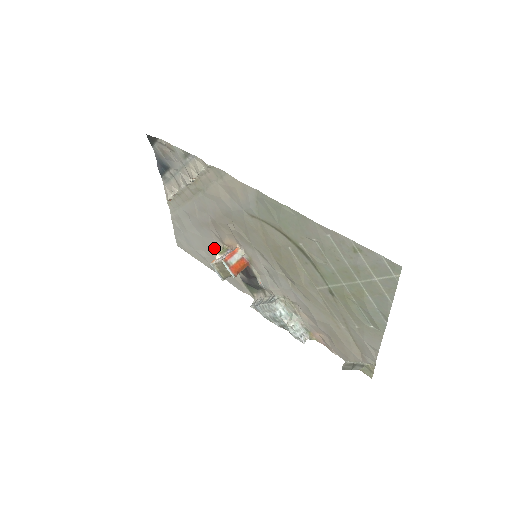
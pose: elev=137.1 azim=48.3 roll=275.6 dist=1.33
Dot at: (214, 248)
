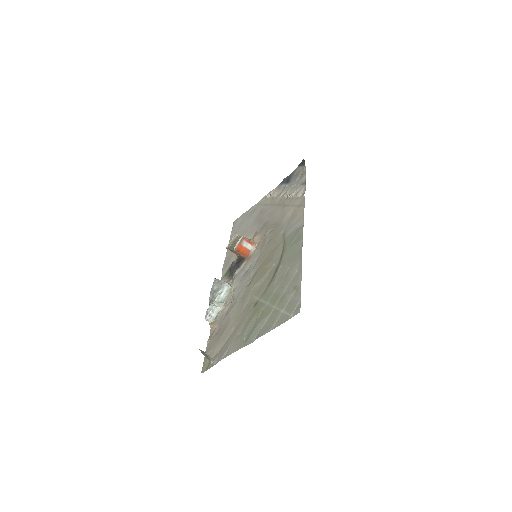
Dot at: occluded
